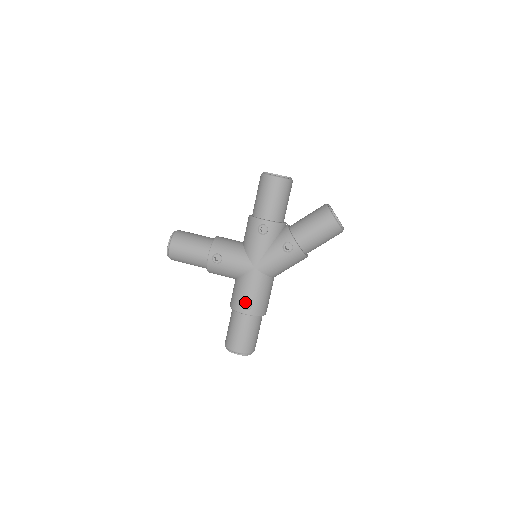
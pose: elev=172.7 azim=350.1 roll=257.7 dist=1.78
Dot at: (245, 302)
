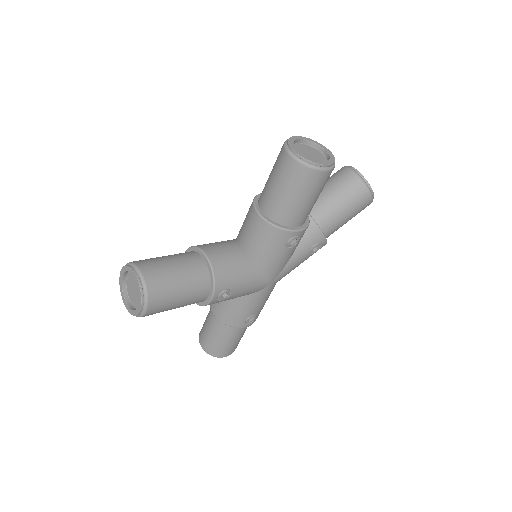
Dot at: (251, 317)
